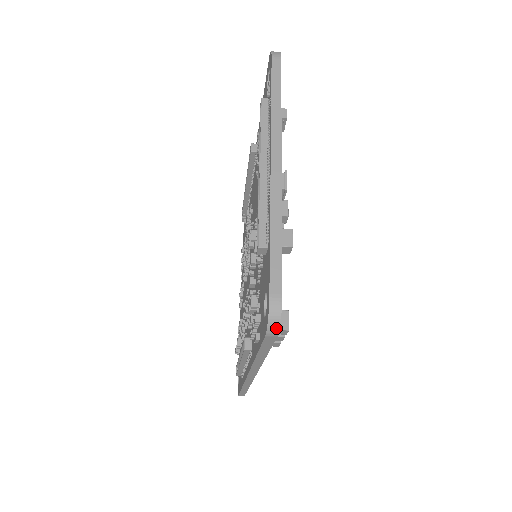
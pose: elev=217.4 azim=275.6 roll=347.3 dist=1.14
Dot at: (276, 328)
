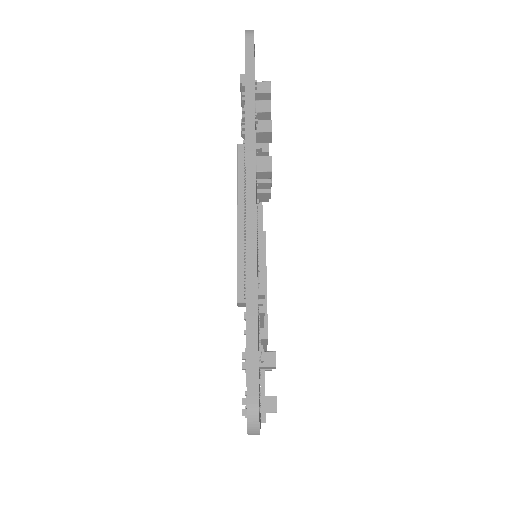
Dot at: (252, 31)
